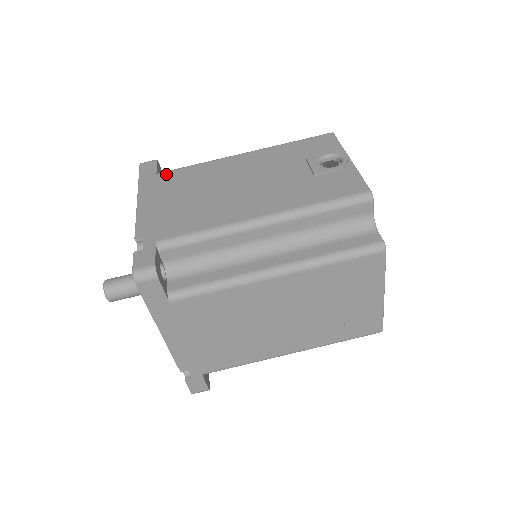
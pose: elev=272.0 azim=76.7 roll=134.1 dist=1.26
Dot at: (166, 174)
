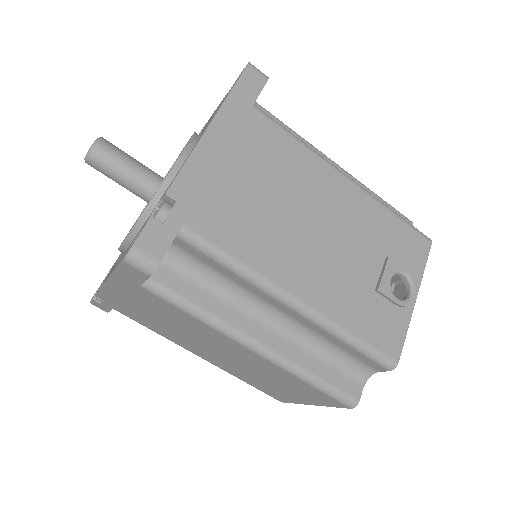
Dot at: (261, 119)
